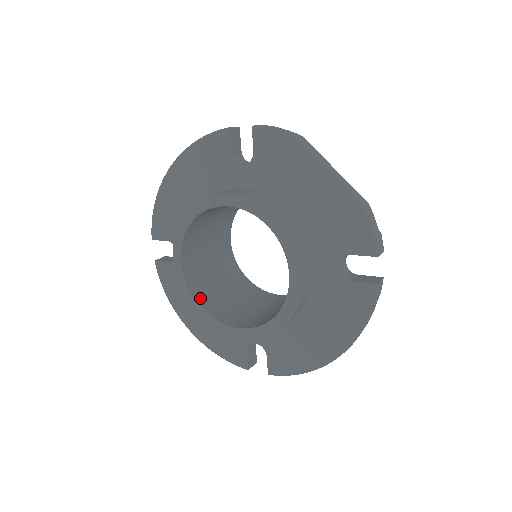
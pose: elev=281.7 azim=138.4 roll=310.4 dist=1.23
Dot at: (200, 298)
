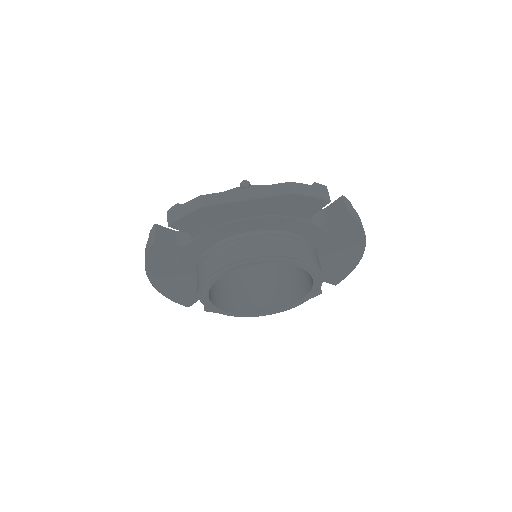
Dot at: (259, 309)
